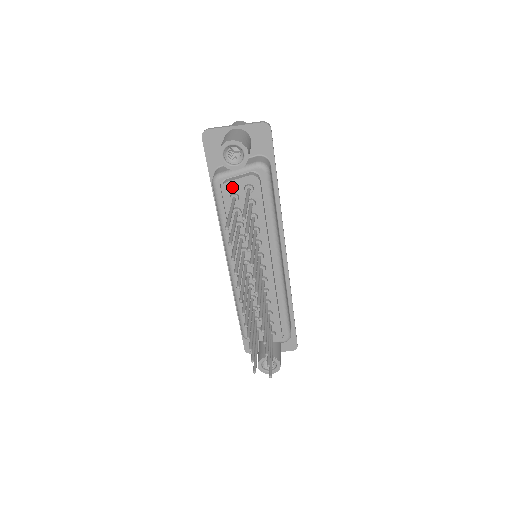
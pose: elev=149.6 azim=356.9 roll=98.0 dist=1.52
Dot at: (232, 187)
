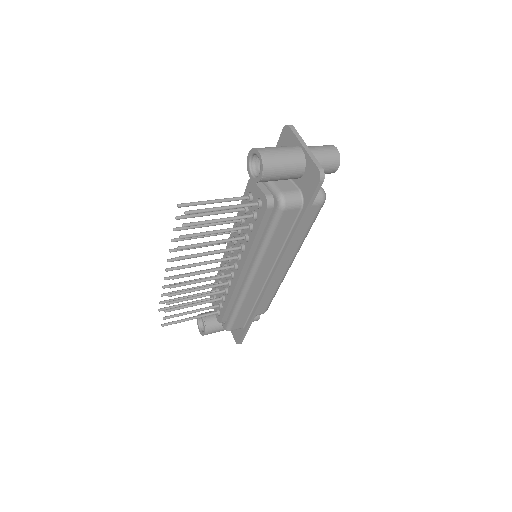
Dot at: (253, 188)
